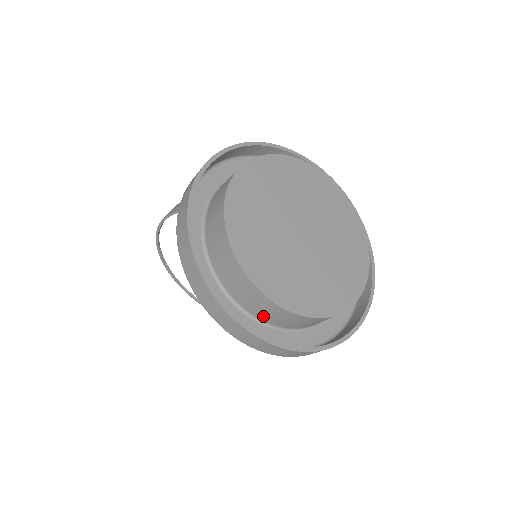
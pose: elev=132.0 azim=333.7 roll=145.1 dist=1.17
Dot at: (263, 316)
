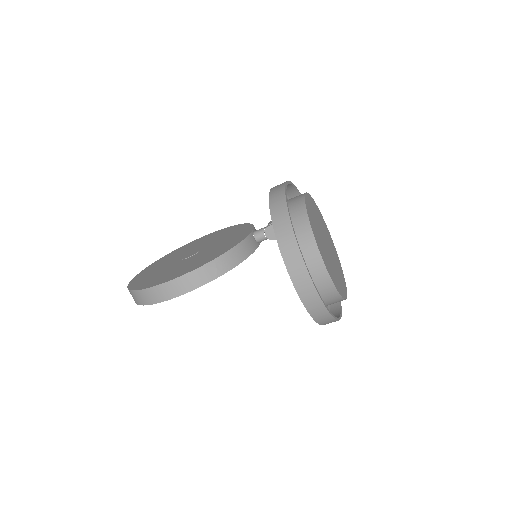
Dot at: occluded
